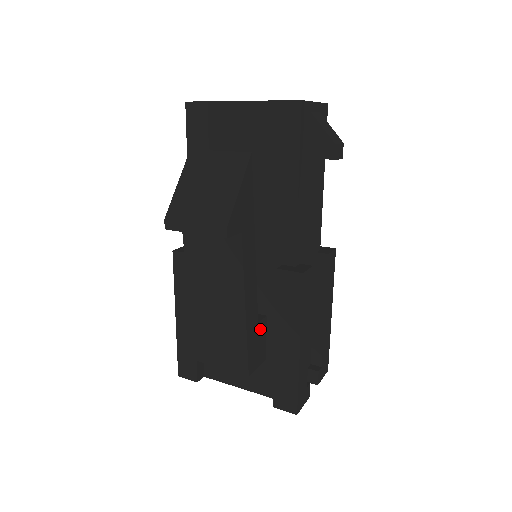
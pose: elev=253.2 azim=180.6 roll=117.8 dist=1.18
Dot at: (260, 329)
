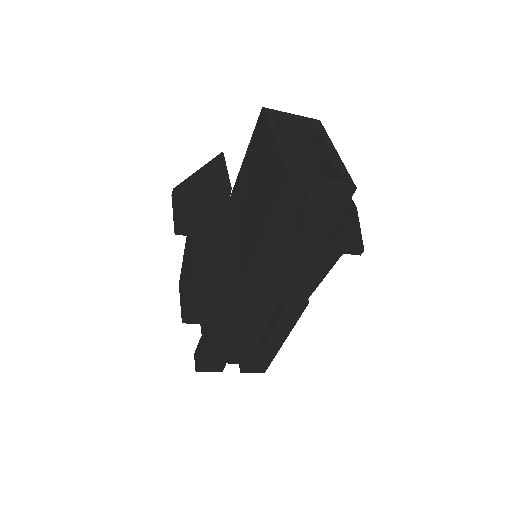
Dot at: (208, 304)
